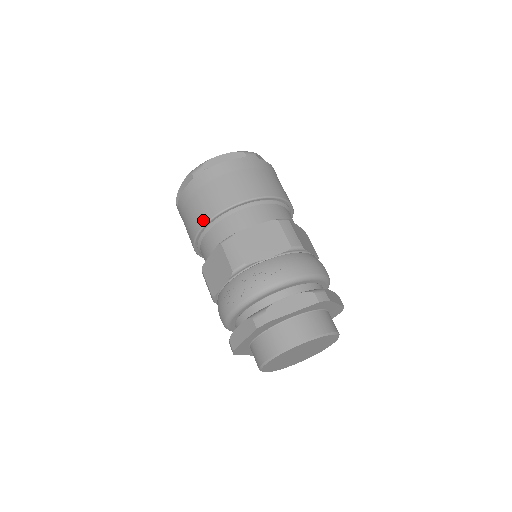
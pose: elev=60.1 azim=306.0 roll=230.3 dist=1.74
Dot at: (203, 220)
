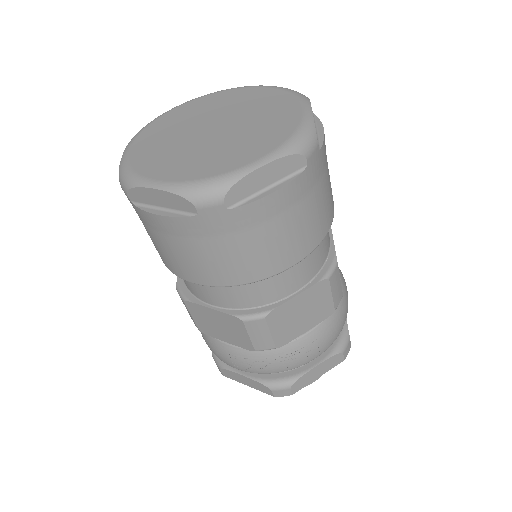
Dot at: (211, 281)
